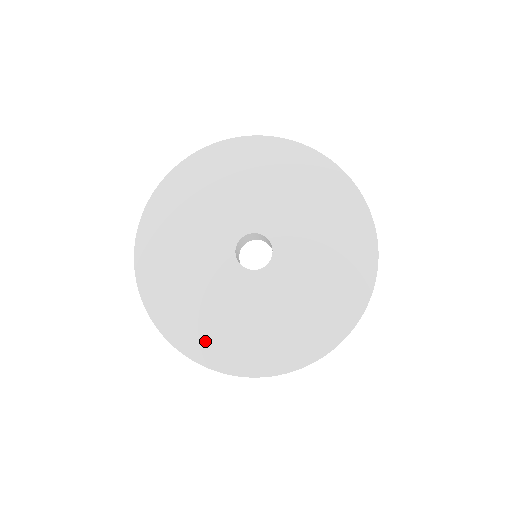
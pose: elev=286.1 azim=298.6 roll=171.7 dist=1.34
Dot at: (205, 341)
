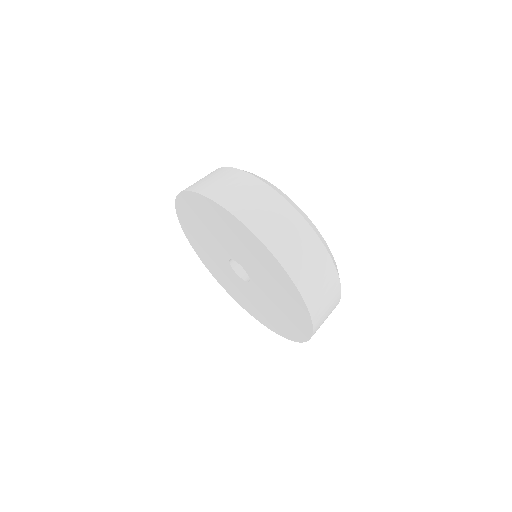
Dot at: (207, 261)
